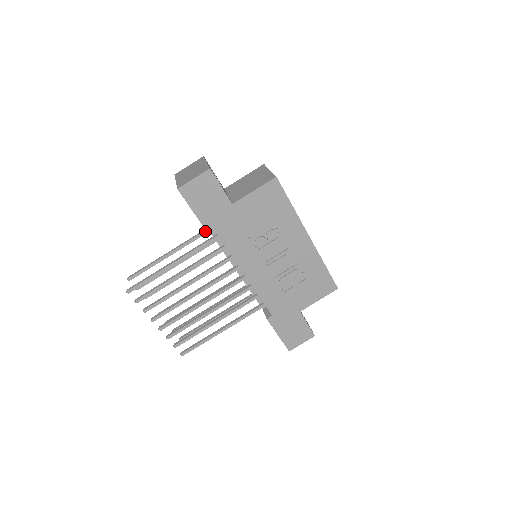
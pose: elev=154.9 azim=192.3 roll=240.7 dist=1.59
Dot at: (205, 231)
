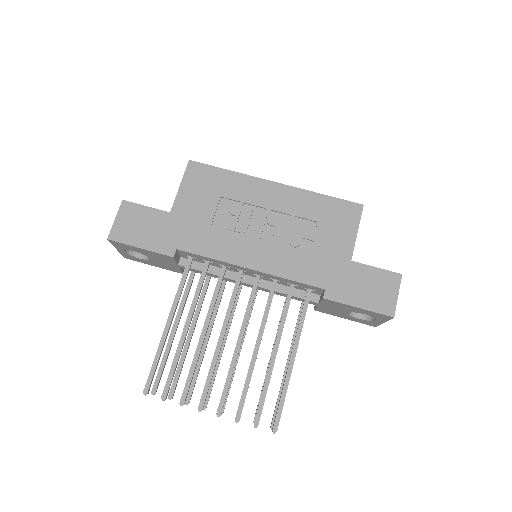
Dot at: (189, 279)
